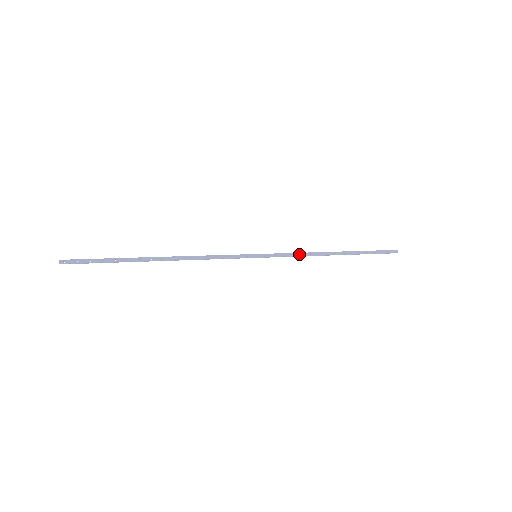
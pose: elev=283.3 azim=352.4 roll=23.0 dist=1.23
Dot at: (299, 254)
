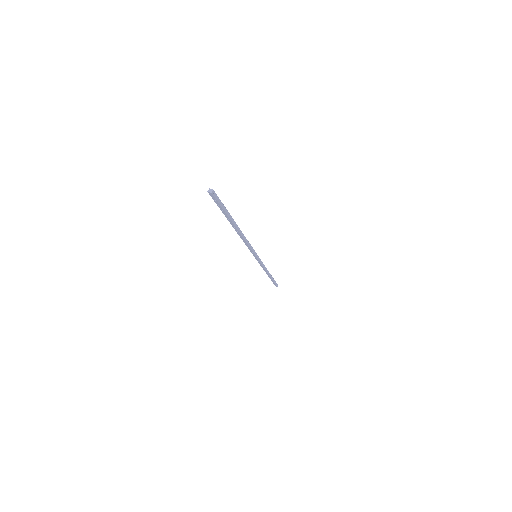
Dot at: (263, 265)
